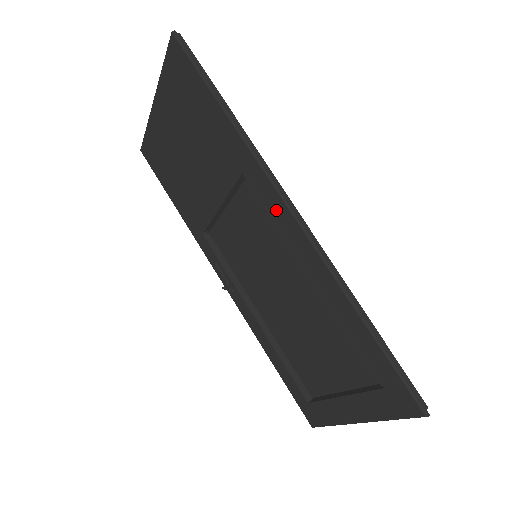
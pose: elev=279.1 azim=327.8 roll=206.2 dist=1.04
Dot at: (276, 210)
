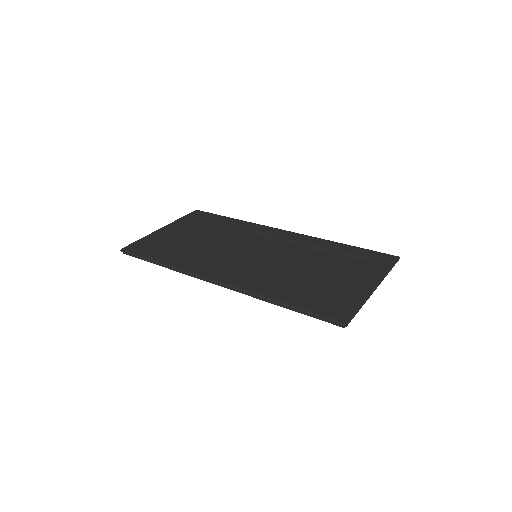
Dot at: (274, 232)
